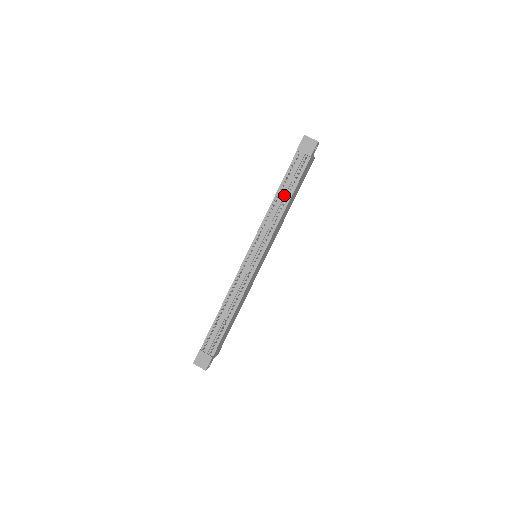
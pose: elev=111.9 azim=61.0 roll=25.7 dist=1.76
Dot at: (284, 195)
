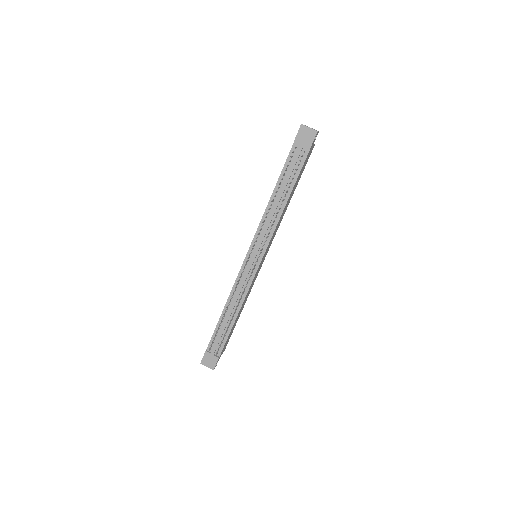
Dot at: (282, 193)
